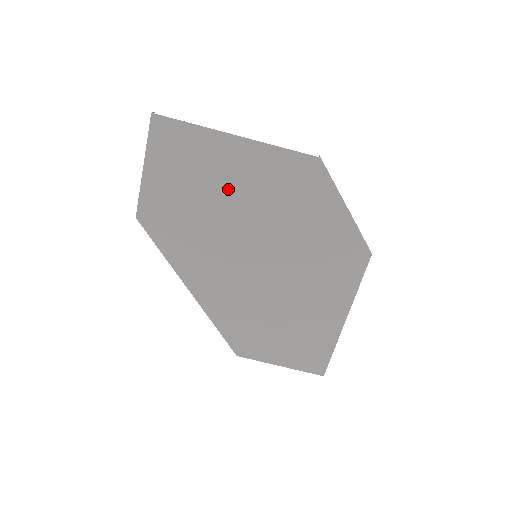
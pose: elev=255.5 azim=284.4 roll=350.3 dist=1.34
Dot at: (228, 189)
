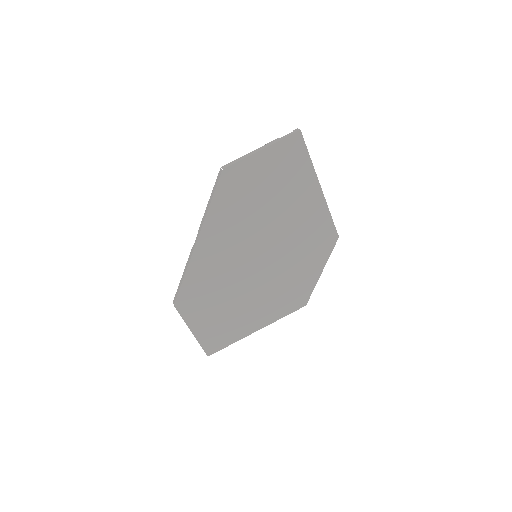
Dot at: (286, 208)
